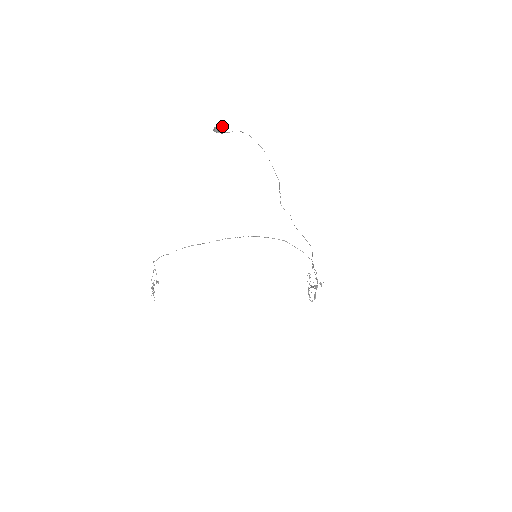
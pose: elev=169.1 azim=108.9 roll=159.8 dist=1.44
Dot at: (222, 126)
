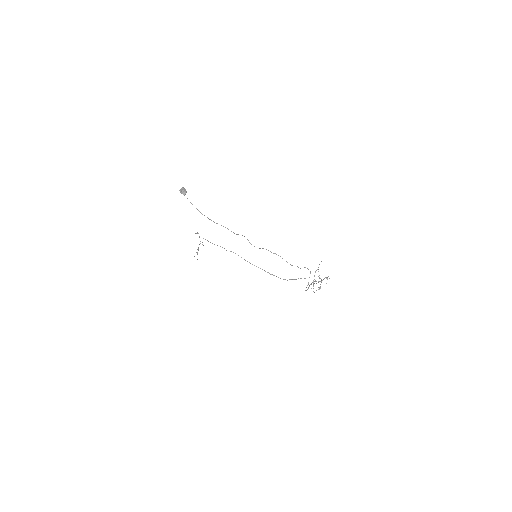
Dot at: (184, 190)
